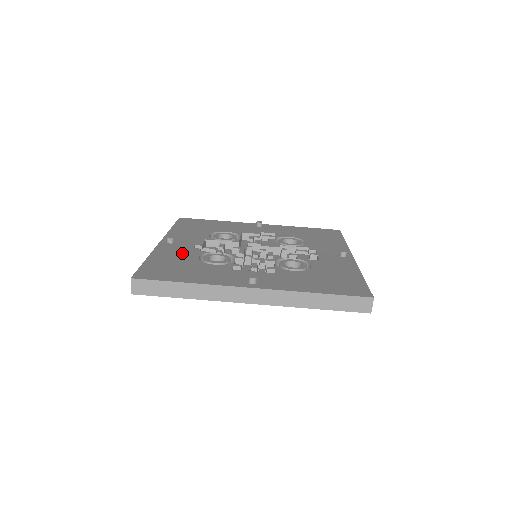
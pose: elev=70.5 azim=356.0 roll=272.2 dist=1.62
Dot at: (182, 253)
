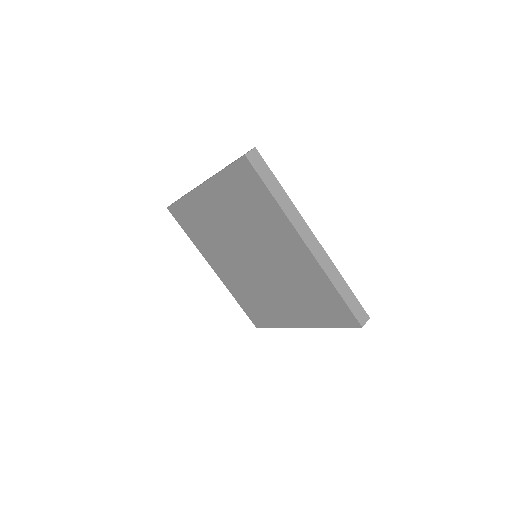
Dot at: occluded
